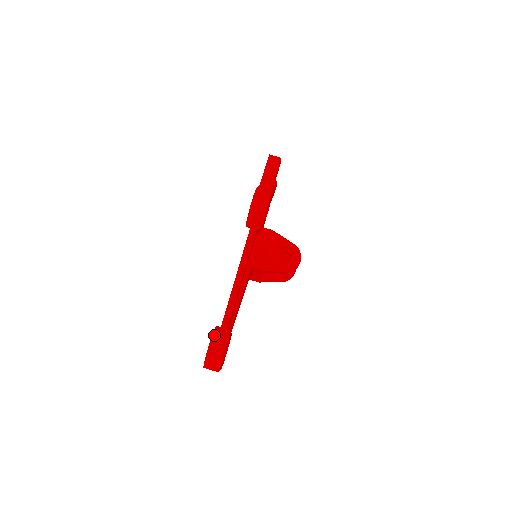
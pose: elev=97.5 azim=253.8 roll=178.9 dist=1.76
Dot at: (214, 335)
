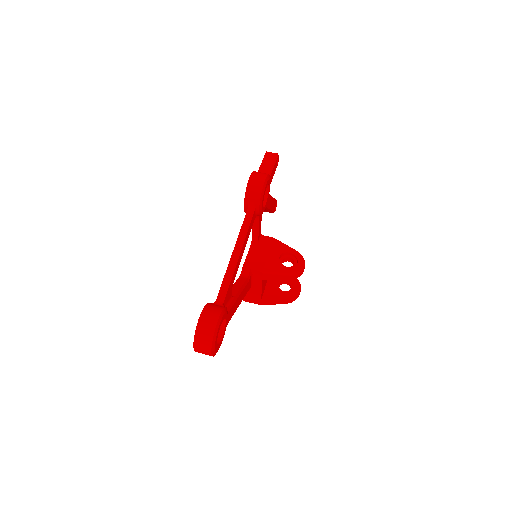
Dot at: (207, 306)
